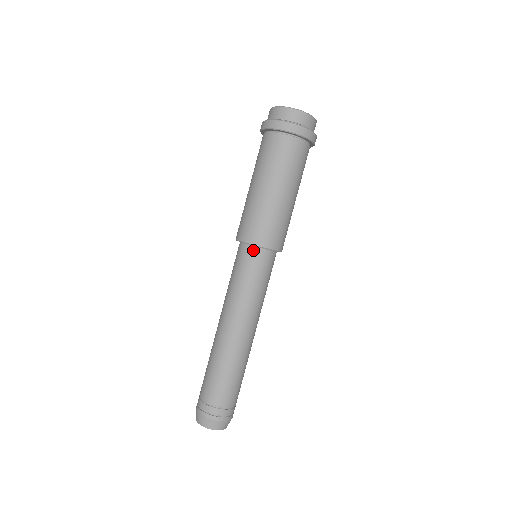
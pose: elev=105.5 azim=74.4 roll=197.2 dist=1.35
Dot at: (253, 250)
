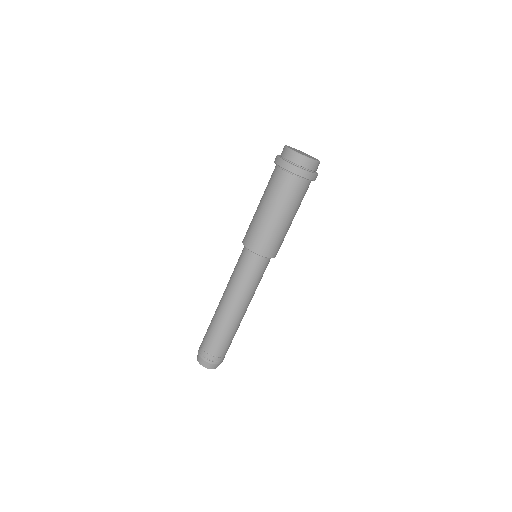
Dot at: (253, 255)
